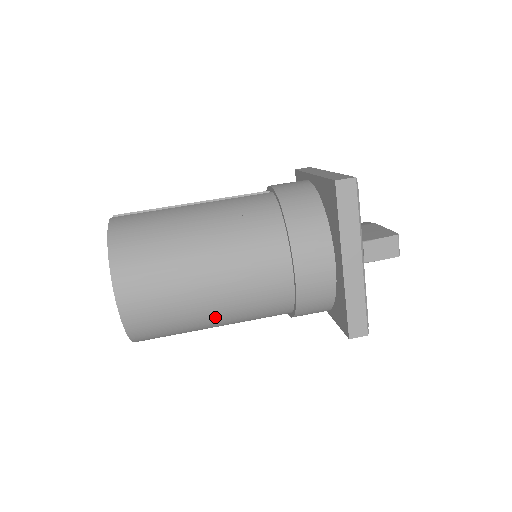
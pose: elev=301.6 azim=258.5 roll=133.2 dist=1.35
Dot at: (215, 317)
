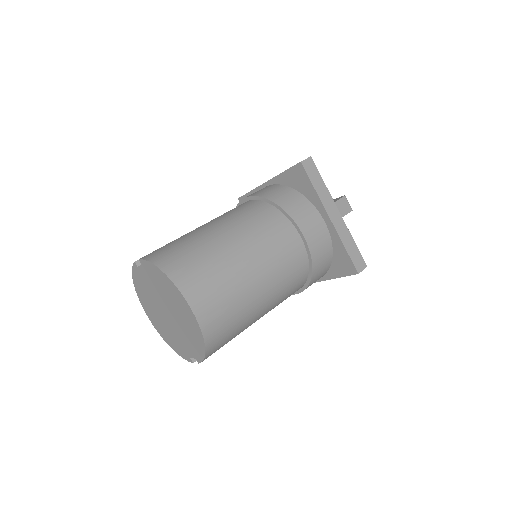
Dot at: (263, 299)
